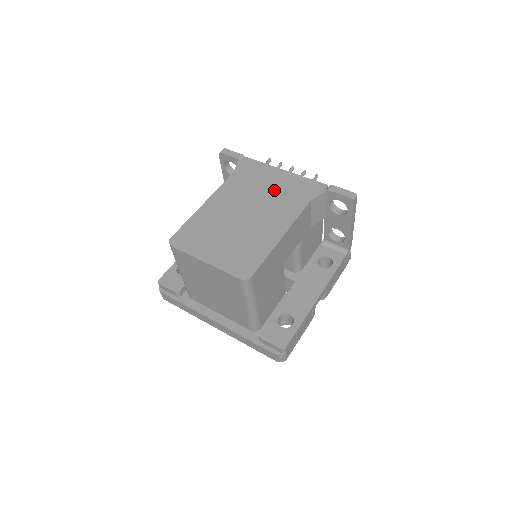
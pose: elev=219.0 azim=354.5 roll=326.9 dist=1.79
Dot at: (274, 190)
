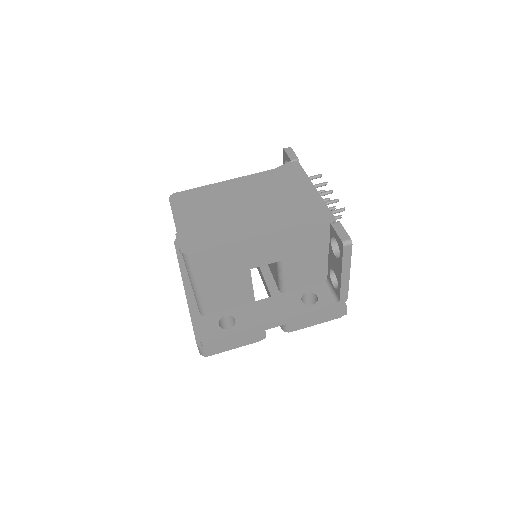
Dot at: (287, 199)
